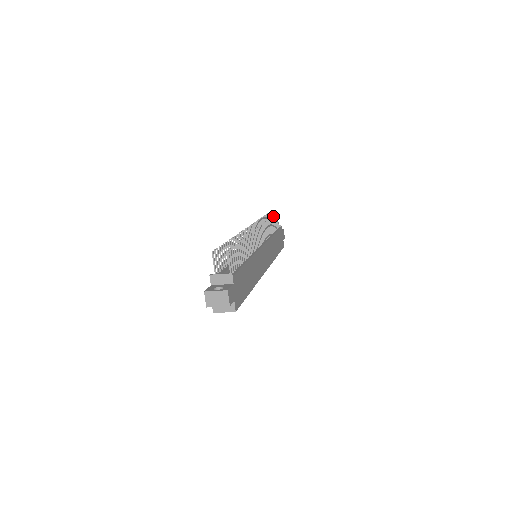
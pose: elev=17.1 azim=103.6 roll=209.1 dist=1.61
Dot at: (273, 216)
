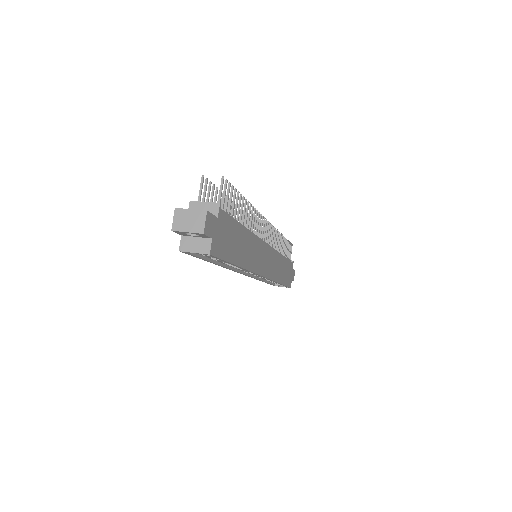
Dot at: (287, 240)
